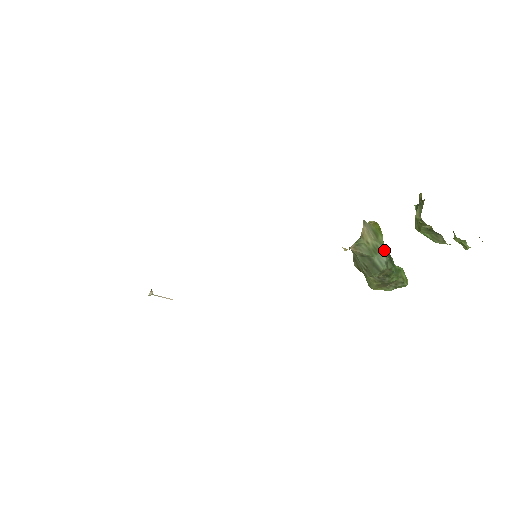
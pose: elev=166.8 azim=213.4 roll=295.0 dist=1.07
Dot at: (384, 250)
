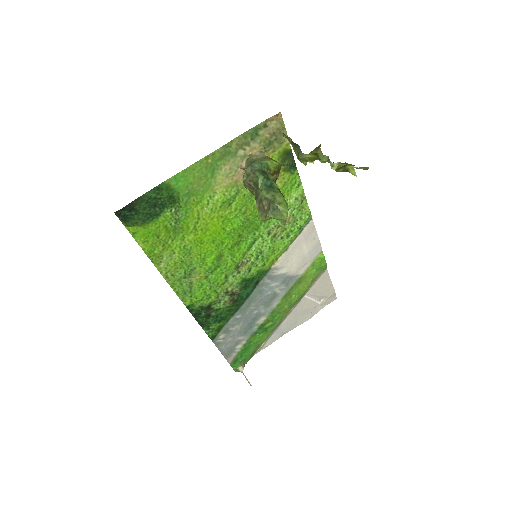
Dot at: (258, 161)
